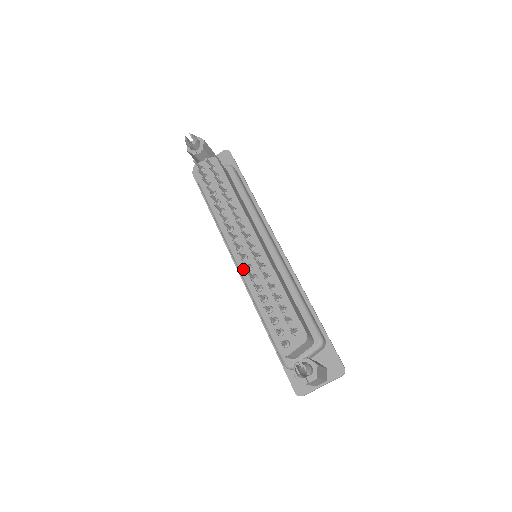
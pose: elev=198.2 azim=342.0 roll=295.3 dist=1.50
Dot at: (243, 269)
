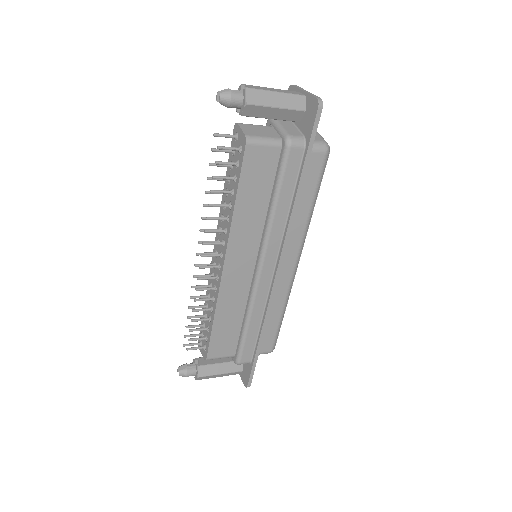
Dot at: (211, 270)
